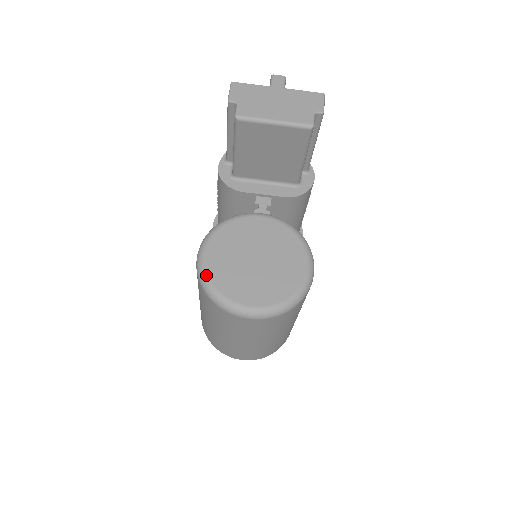
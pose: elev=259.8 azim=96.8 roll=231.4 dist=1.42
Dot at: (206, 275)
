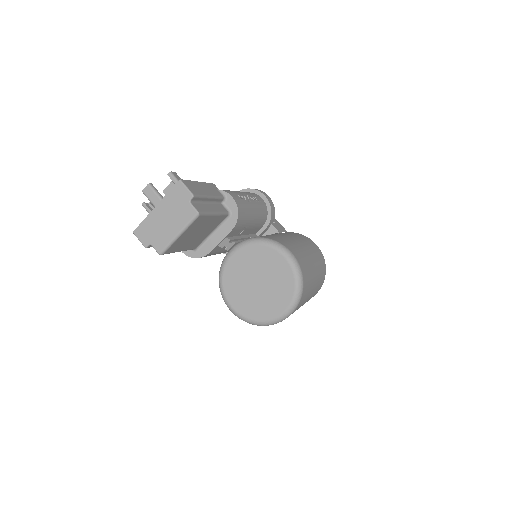
Dot at: (245, 318)
